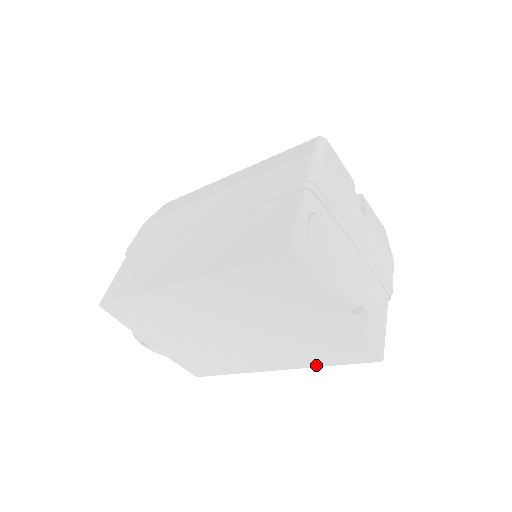
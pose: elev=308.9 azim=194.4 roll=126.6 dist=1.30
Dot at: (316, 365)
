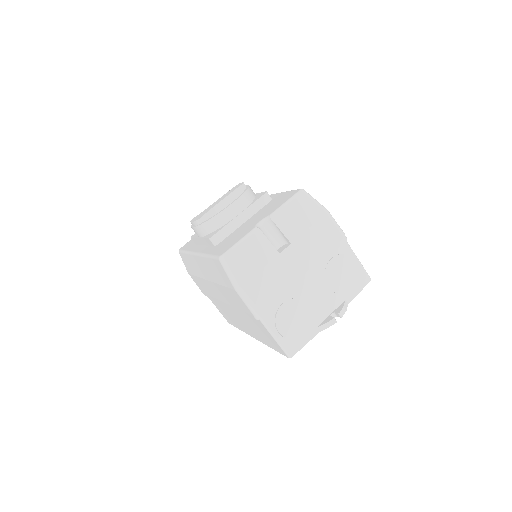
Dot at: occluded
